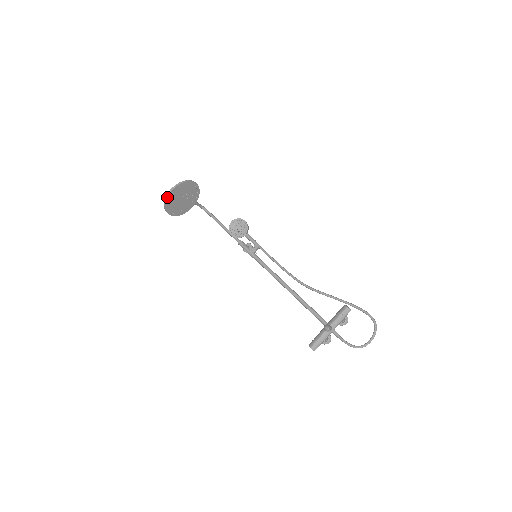
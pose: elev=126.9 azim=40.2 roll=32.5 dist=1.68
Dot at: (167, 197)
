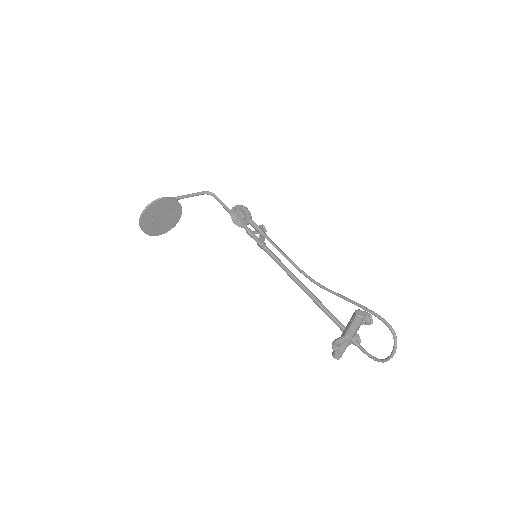
Dot at: (141, 227)
